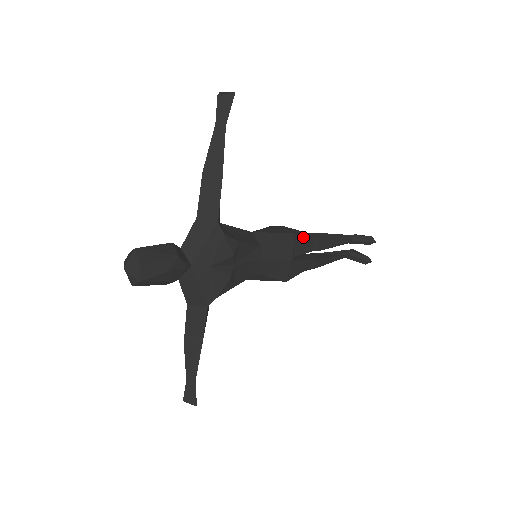
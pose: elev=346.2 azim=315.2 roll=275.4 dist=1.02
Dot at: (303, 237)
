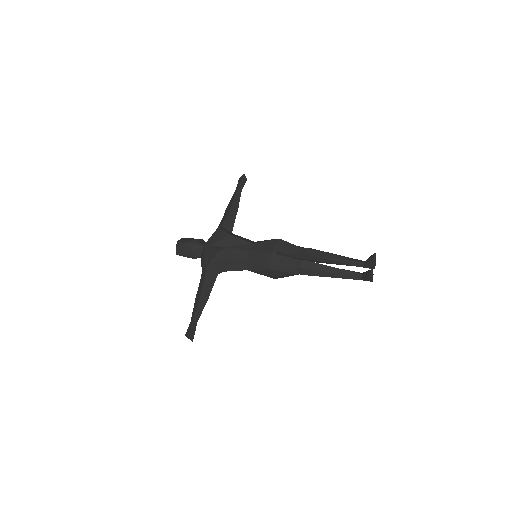
Dot at: (289, 243)
